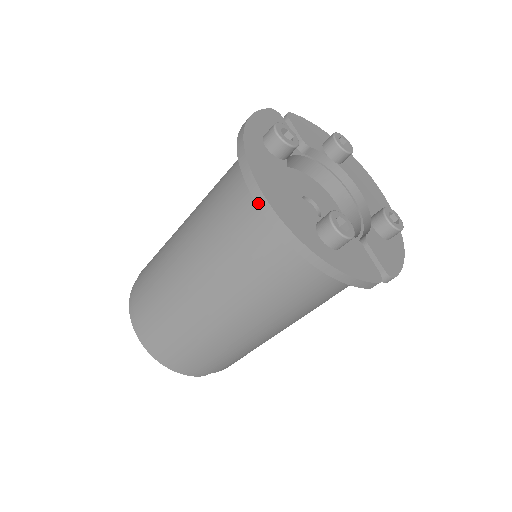
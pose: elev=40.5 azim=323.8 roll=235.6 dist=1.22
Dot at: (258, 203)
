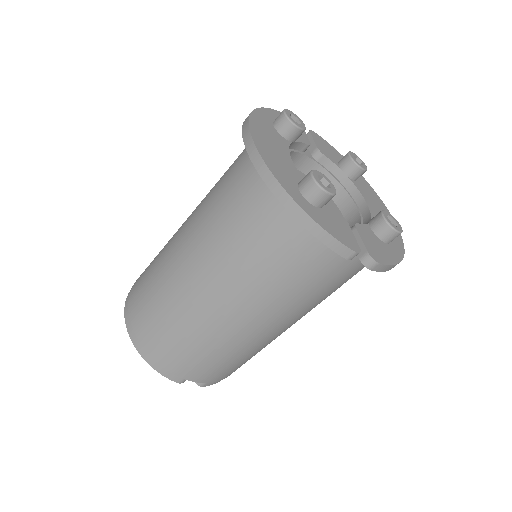
Dot at: (246, 147)
